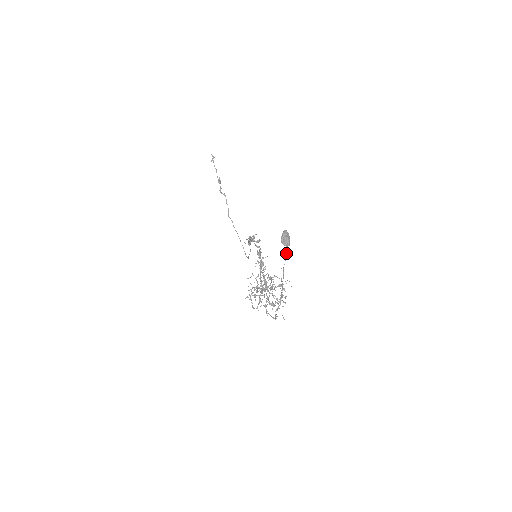
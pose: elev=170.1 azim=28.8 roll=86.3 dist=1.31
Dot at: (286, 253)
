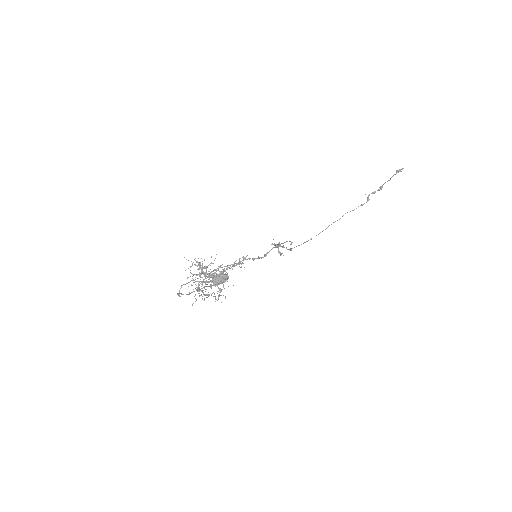
Dot at: occluded
